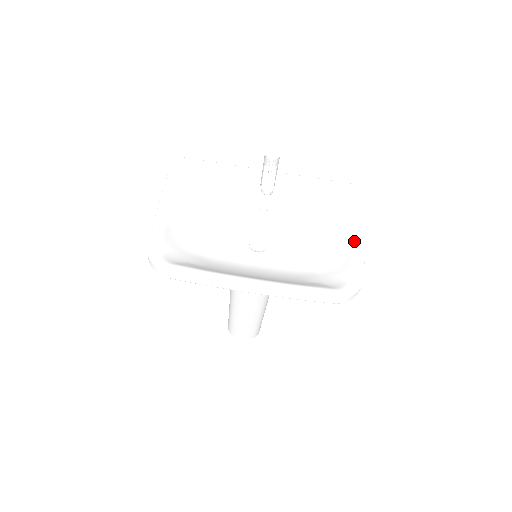
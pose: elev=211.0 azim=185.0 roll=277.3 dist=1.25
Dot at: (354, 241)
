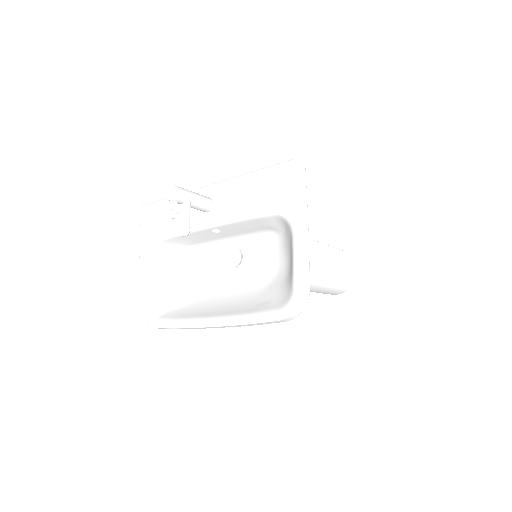
Dot at: (291, 241)
